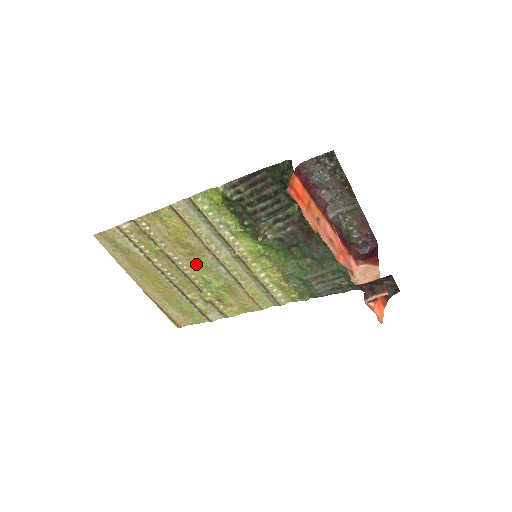
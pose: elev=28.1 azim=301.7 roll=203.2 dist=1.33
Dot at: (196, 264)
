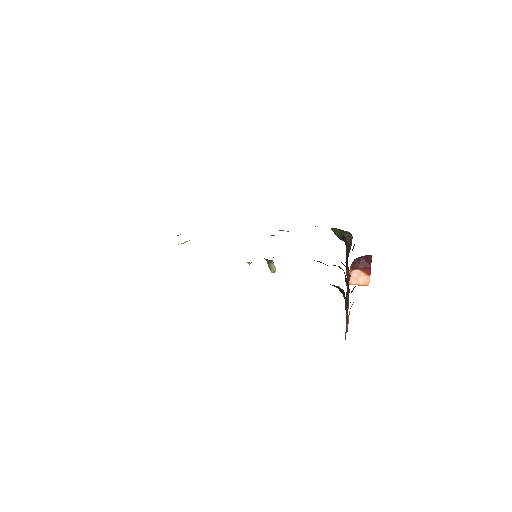
Dot at: occluded
